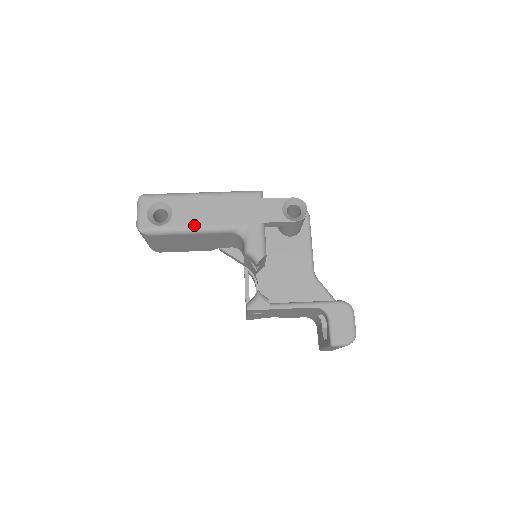
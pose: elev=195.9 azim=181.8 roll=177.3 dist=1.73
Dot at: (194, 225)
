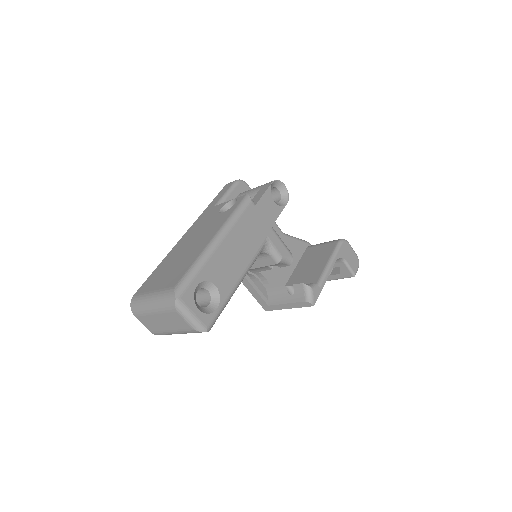
Dot at: (238, 278)
